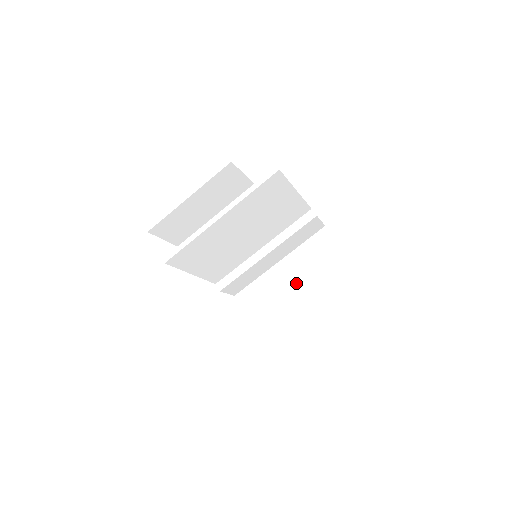
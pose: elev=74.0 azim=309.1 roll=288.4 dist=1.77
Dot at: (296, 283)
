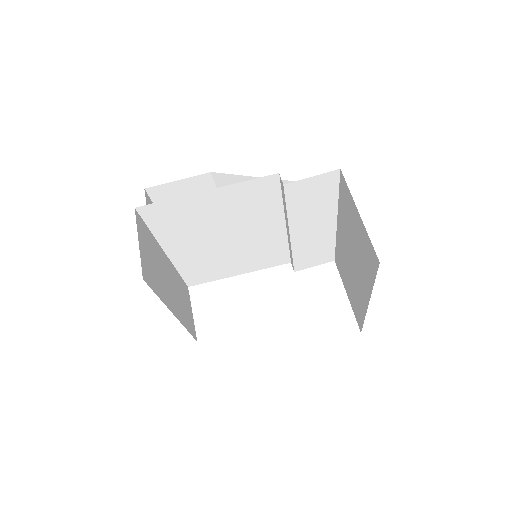
Dot at: (351, 258)
